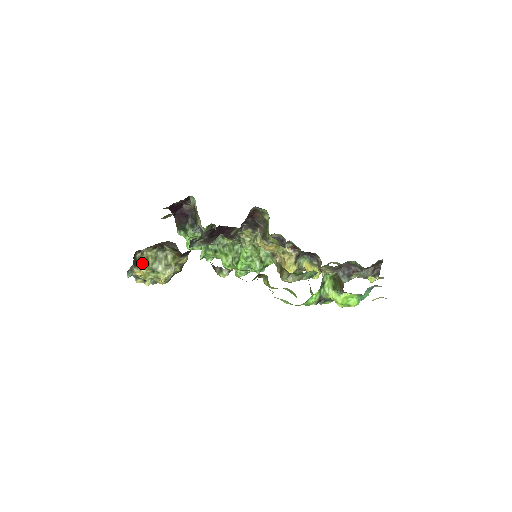
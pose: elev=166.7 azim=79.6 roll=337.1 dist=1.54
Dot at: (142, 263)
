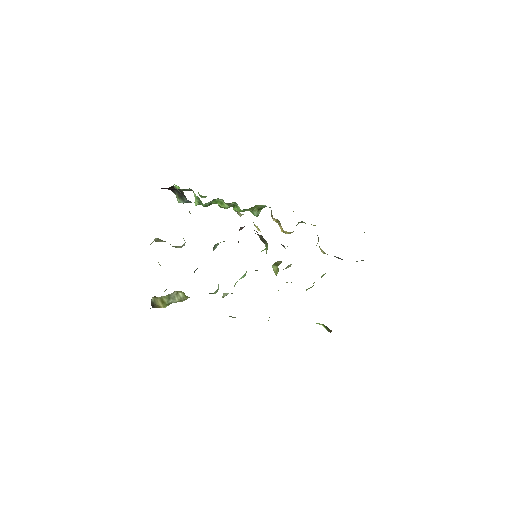
Dot at: (160, 306)
